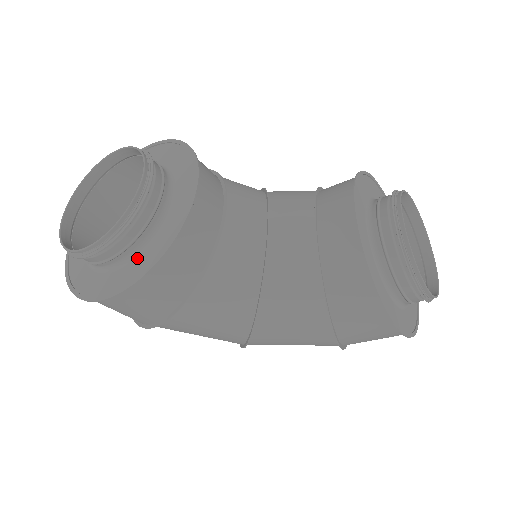
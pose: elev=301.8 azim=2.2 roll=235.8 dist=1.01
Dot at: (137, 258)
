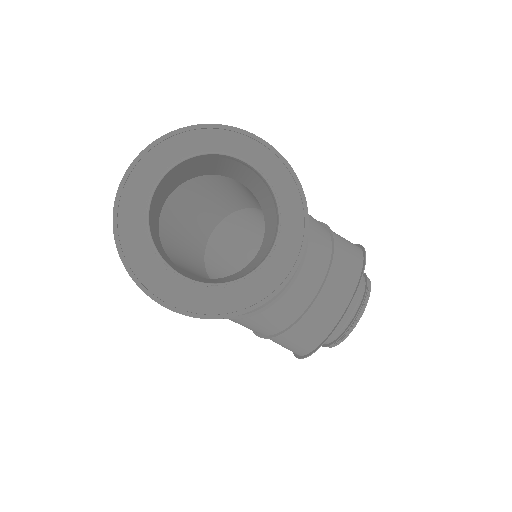
Dot at: (209, 290)
